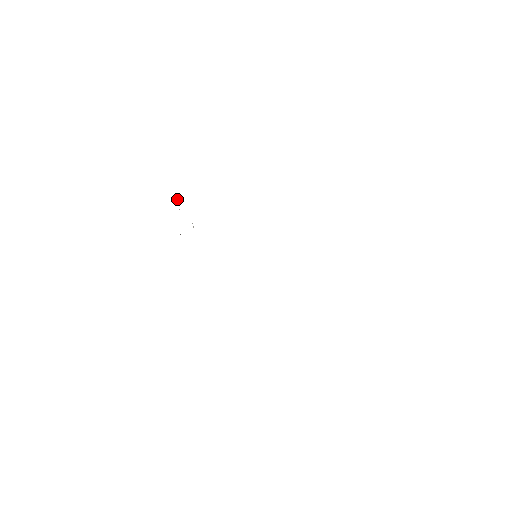
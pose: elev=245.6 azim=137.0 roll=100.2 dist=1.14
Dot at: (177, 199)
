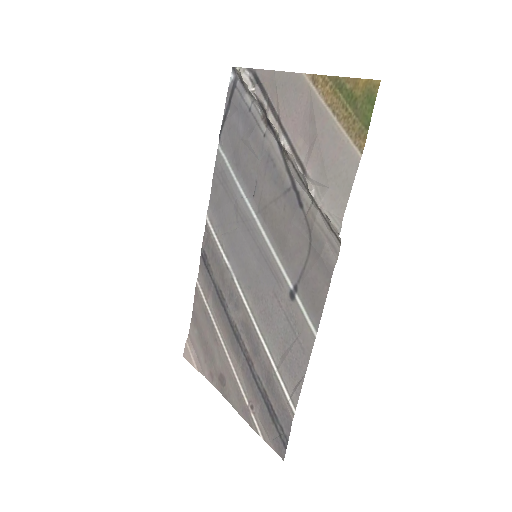
Dot at: (297, 163)
